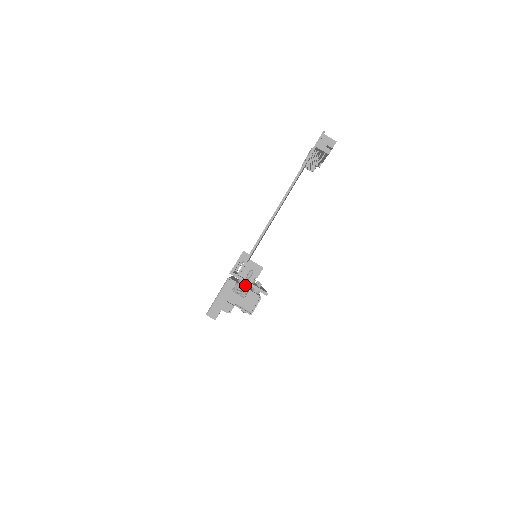
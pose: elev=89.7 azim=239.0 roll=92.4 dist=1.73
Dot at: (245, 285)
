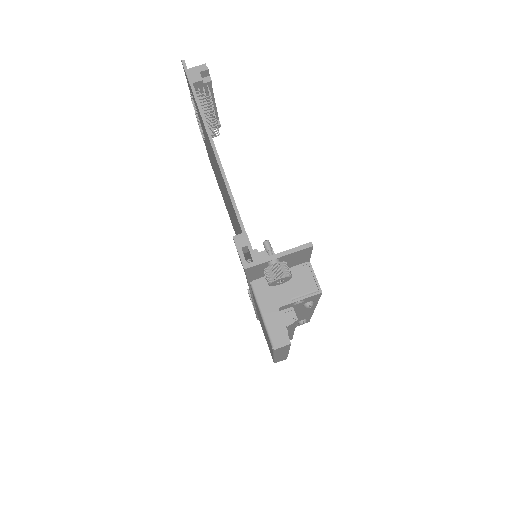
Dot at: (276, 262)
